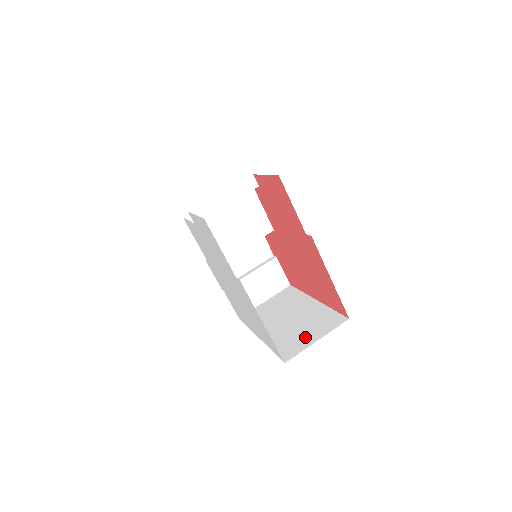
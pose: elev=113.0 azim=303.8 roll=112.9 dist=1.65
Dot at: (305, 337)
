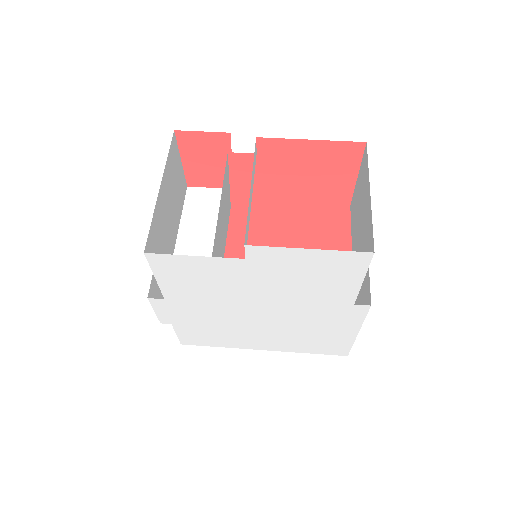
Dot at: occluded
